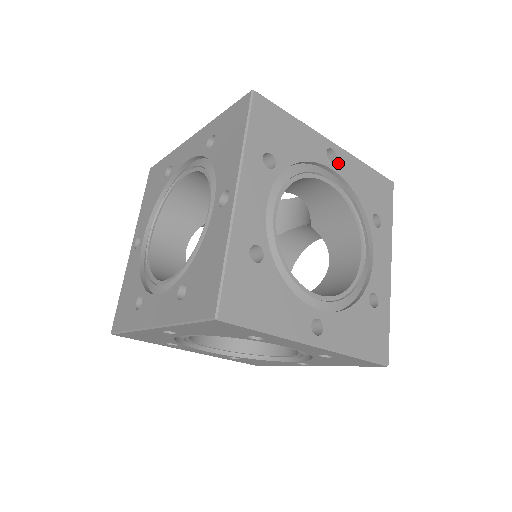
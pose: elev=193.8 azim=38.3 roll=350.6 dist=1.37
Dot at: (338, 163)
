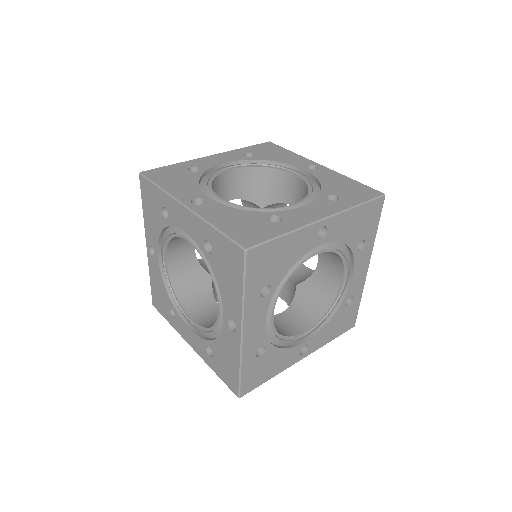
Dot at: (329, 233)
